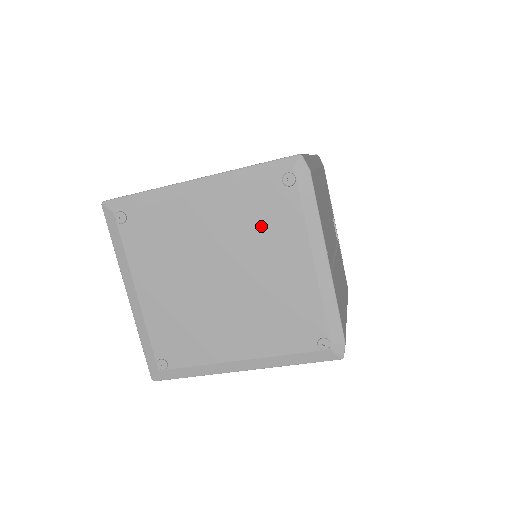
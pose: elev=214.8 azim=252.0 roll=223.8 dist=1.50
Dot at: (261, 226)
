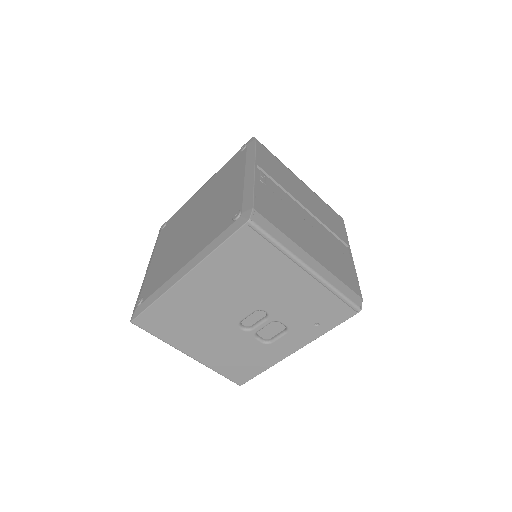
Dot at: (224, 179)
